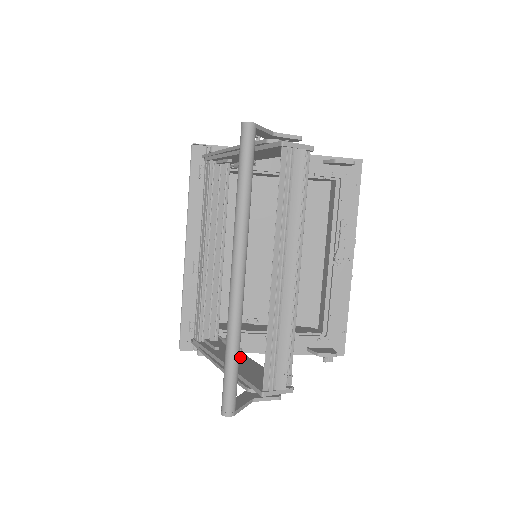
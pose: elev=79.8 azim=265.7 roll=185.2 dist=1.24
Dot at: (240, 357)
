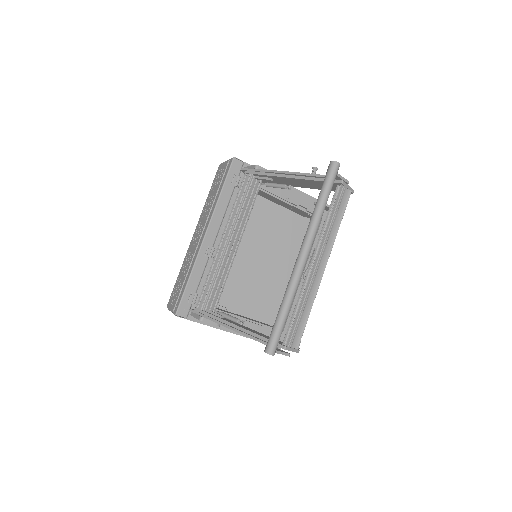
Dot at: (244, 326)
